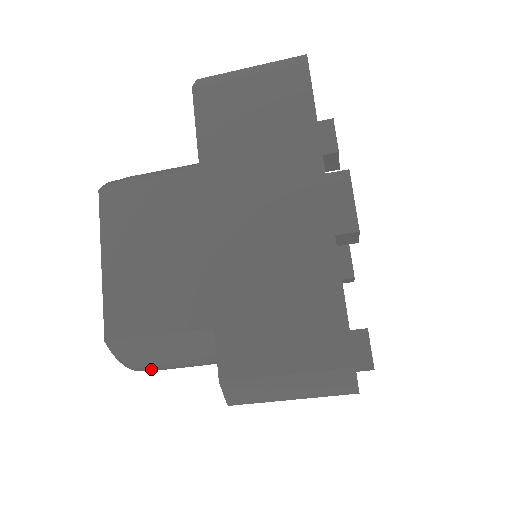
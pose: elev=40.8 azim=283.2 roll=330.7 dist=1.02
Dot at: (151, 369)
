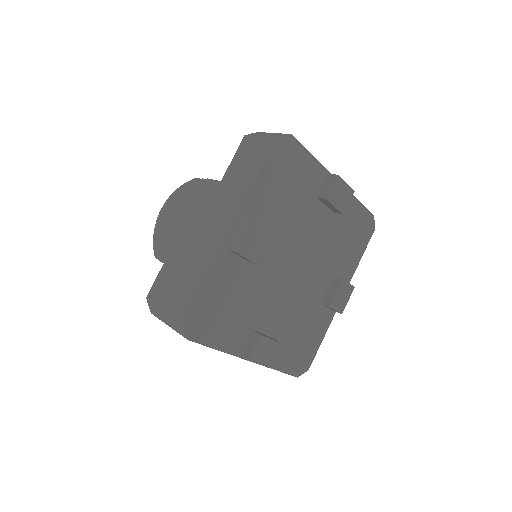
Dot at: occluded
